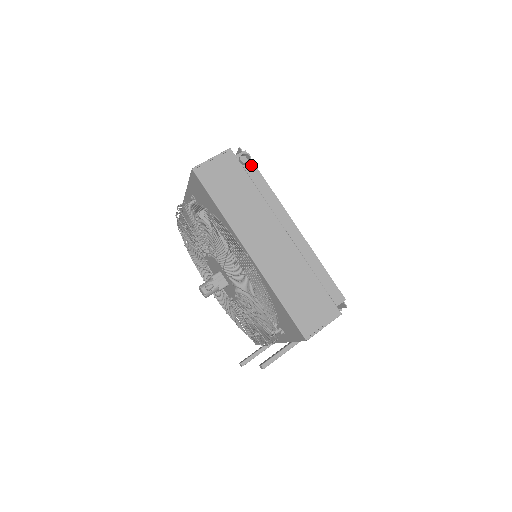
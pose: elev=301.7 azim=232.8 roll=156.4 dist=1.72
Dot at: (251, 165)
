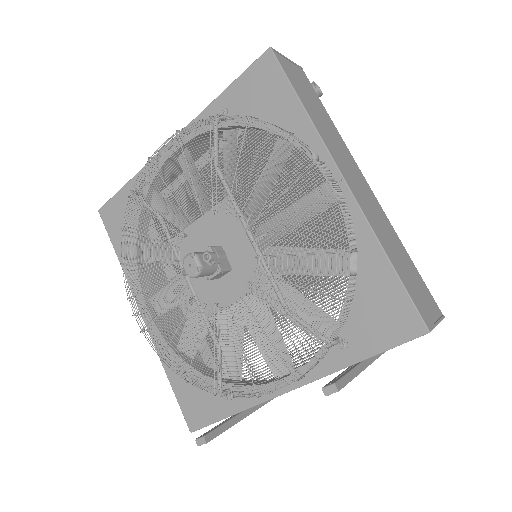
Dot at: occluded
